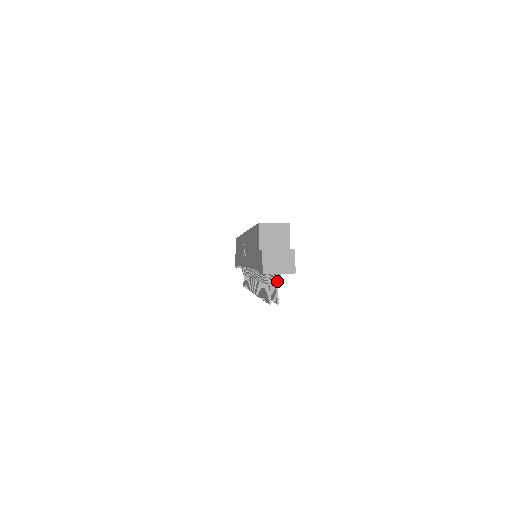
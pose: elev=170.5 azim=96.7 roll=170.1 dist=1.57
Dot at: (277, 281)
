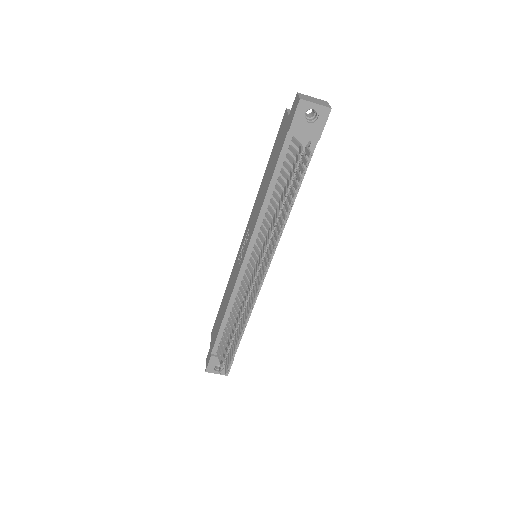
Dot at: (307, 145)
